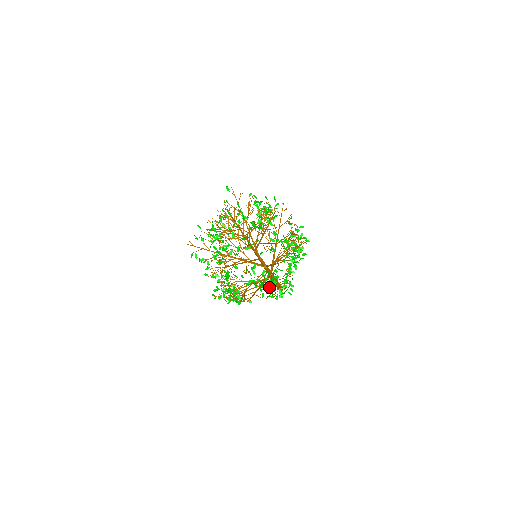
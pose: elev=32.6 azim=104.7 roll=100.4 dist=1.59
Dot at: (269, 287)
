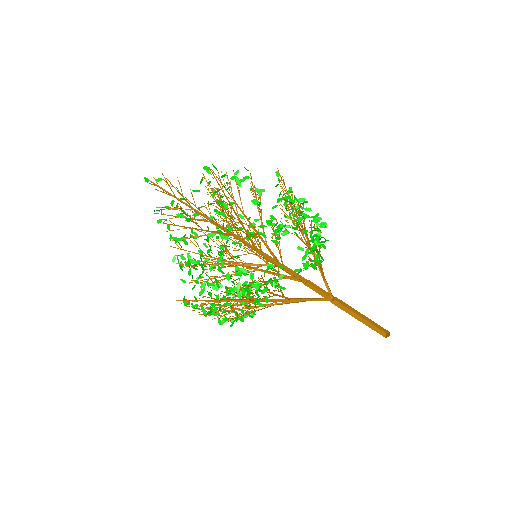
Dot at: occluded
